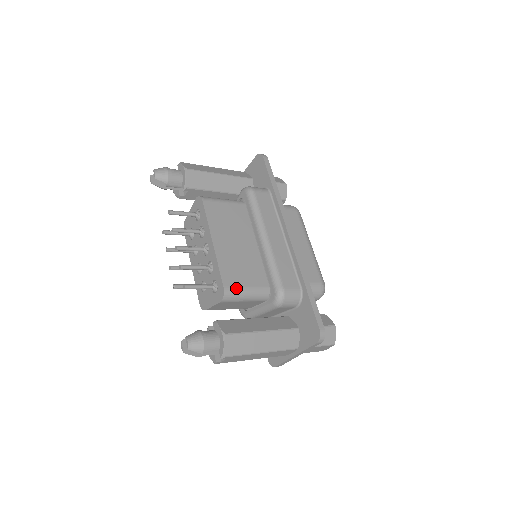
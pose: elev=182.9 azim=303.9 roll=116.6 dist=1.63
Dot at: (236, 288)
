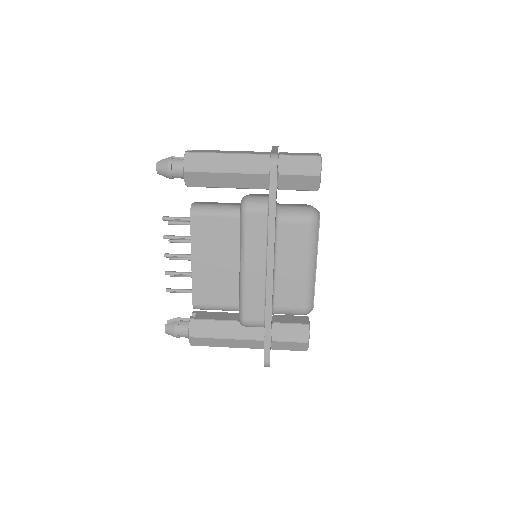
Dot at: (205, 305)
